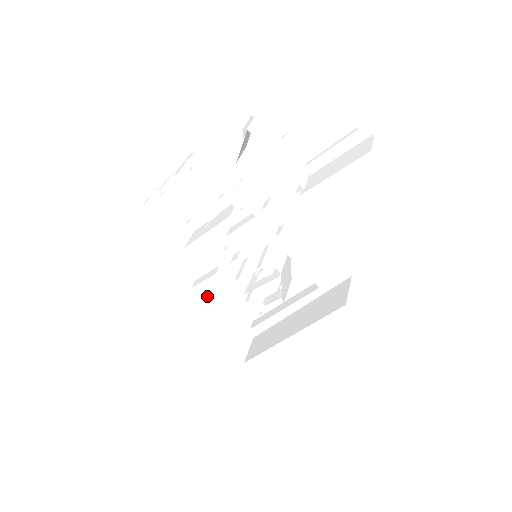
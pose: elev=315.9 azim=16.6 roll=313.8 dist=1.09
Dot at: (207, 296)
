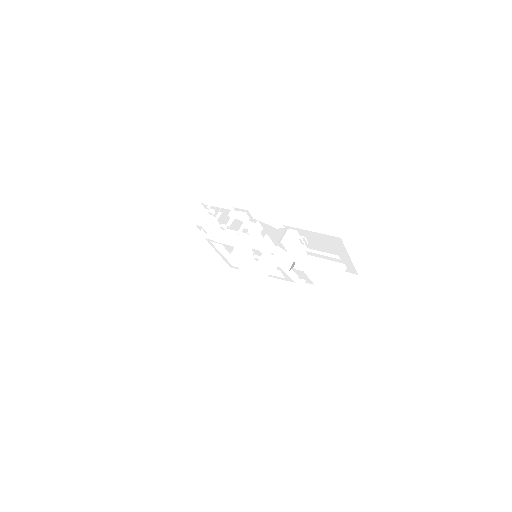
Dot at: (213, 245)
